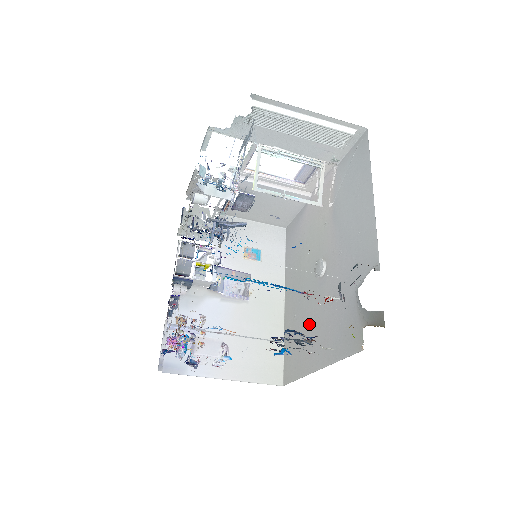
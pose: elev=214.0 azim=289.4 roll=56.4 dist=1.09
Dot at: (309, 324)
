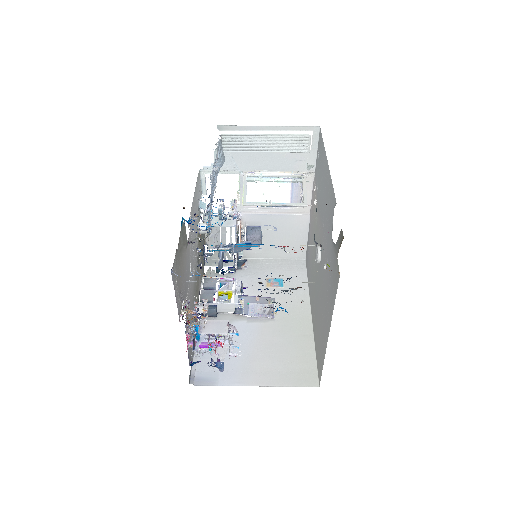
Dot at: (321, 308)
